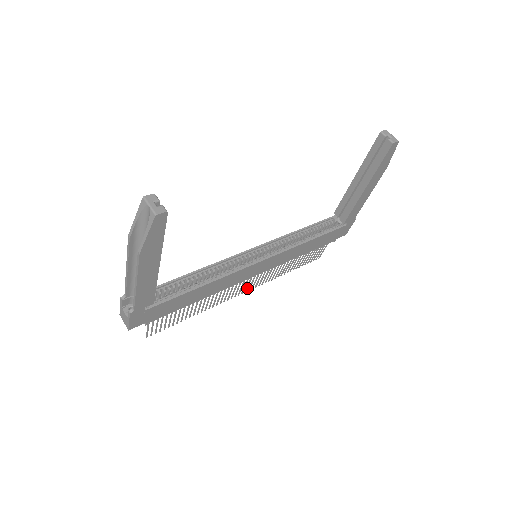
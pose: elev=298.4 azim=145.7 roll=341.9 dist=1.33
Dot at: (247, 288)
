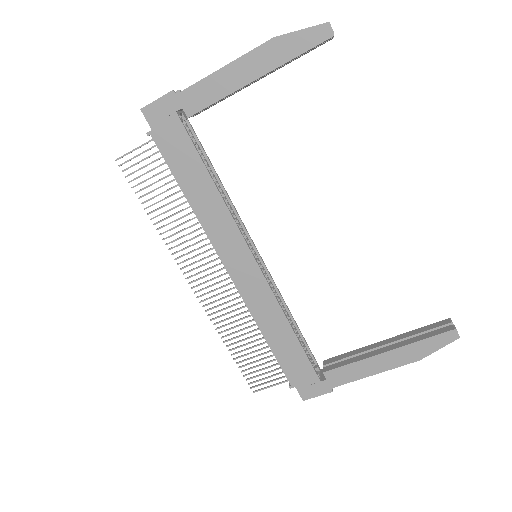
Dot at: occluded
